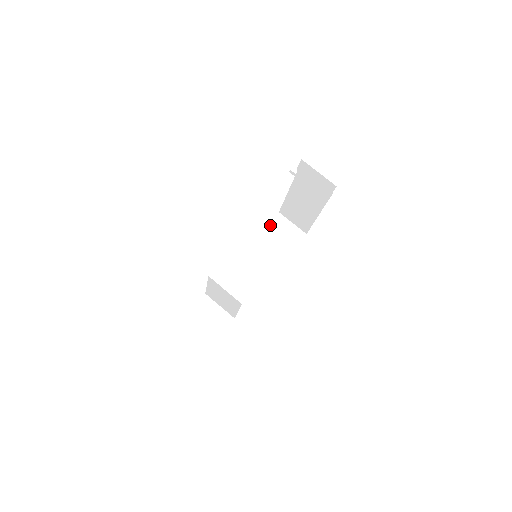
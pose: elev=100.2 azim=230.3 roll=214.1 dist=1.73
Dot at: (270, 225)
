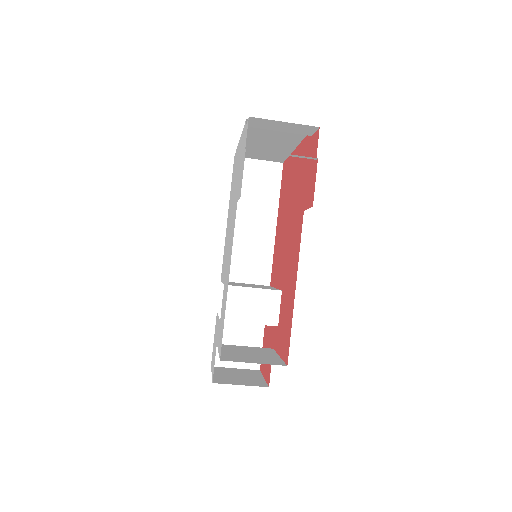
Dot at: occluded
